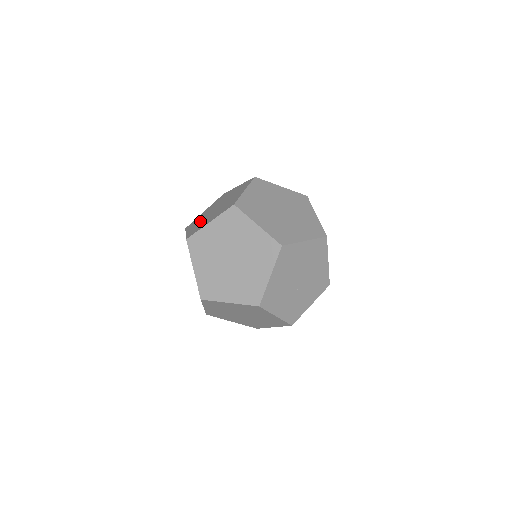
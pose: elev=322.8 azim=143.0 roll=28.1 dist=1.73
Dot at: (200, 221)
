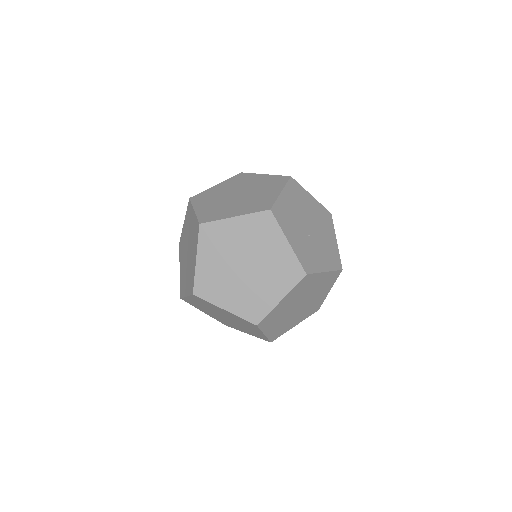
Dot at: occluded
